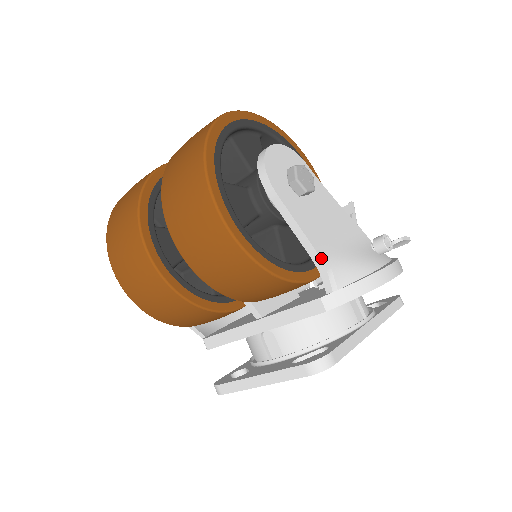
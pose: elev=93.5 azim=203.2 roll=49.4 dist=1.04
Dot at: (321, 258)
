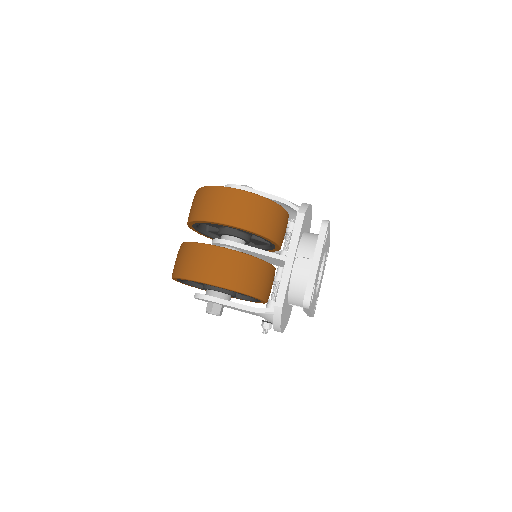
Dot at: (282, 198)
